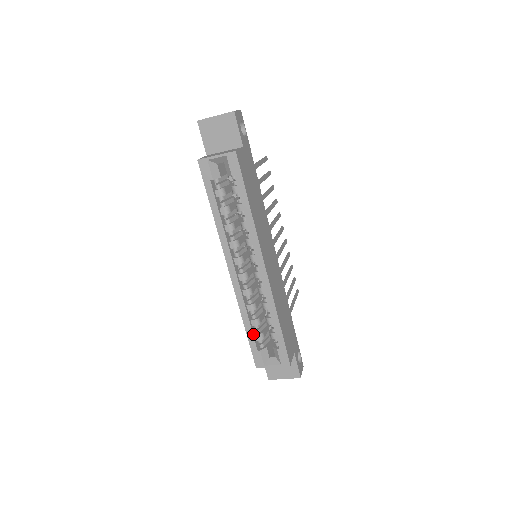
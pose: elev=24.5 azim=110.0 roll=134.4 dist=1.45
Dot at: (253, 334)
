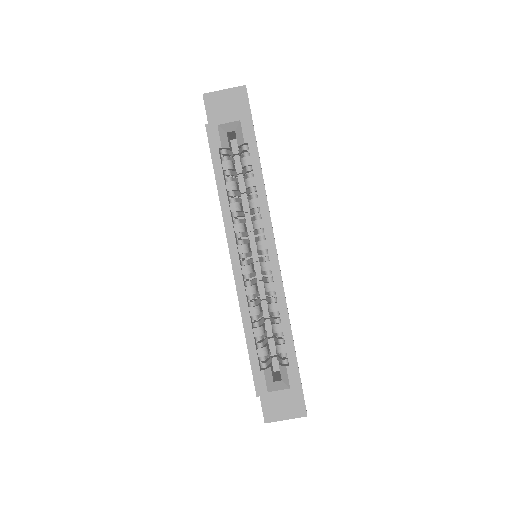
Dot at: (255, 347)
